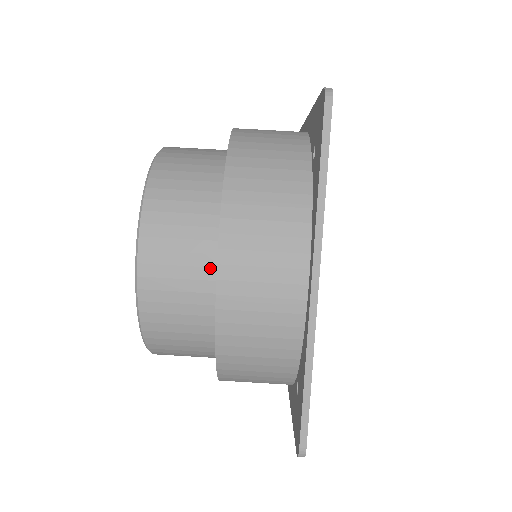
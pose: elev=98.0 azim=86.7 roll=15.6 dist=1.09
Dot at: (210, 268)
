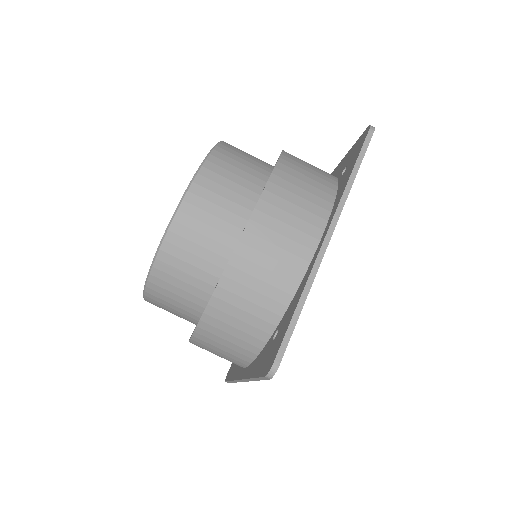
Dot at: (246, 209)
